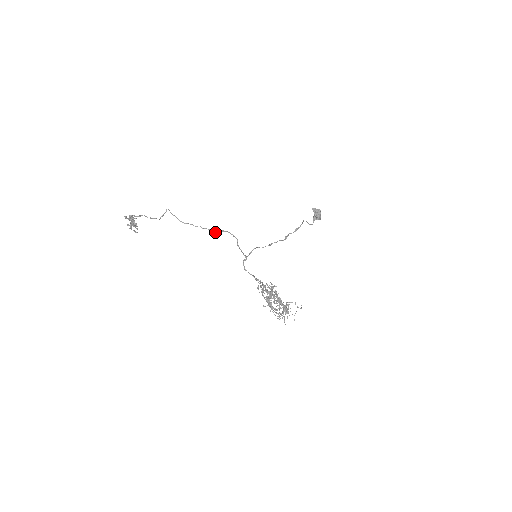
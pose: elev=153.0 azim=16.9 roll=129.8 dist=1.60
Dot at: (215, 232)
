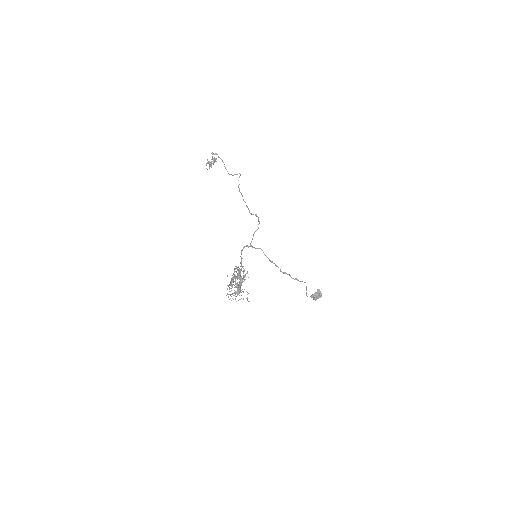
Dot at: (251, 213)
